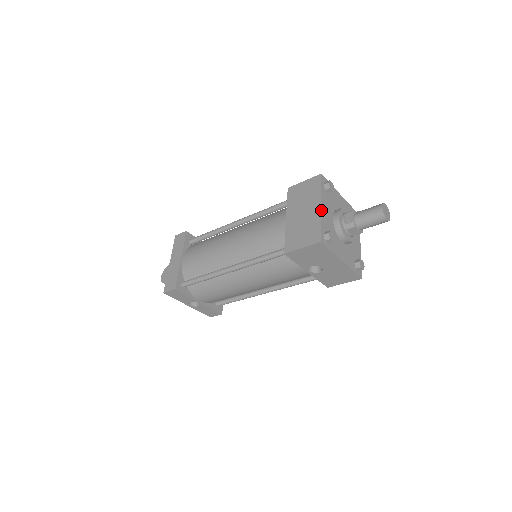
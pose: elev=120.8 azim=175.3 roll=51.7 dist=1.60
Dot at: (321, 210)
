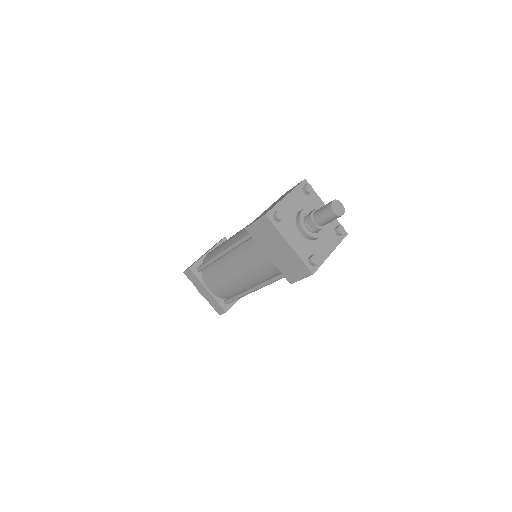
Dot at: (292, 248)
